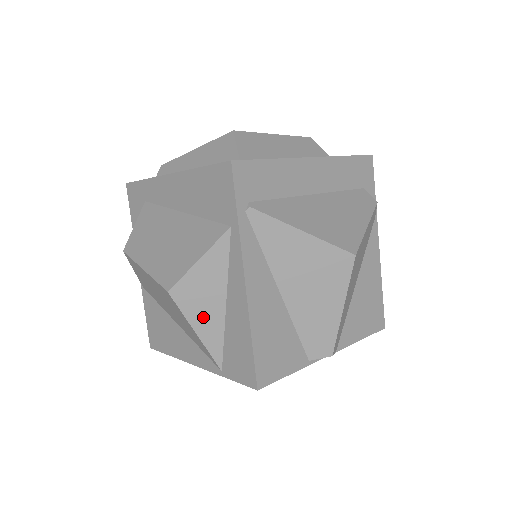
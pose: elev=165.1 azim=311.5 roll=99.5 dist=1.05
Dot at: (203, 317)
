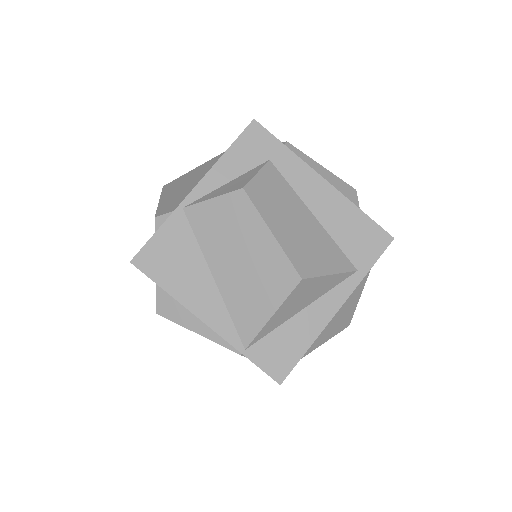
Dot at: (288, 308)
